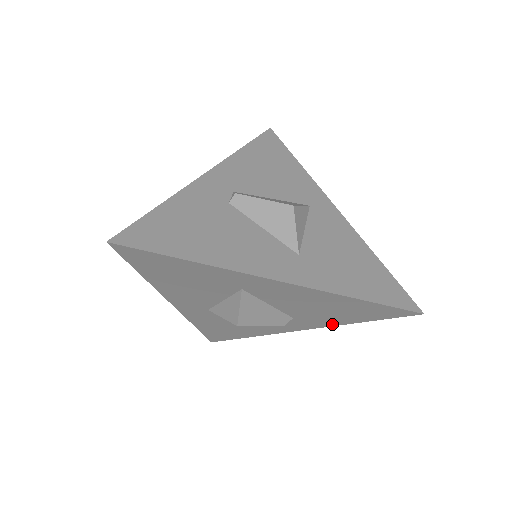
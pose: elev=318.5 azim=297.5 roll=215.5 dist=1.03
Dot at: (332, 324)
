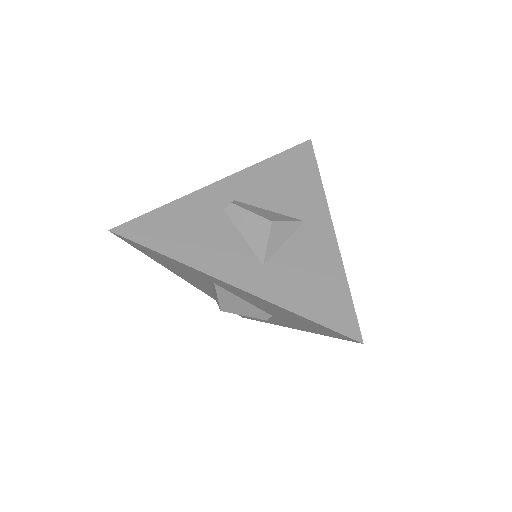
Dot at: (306, 330)
